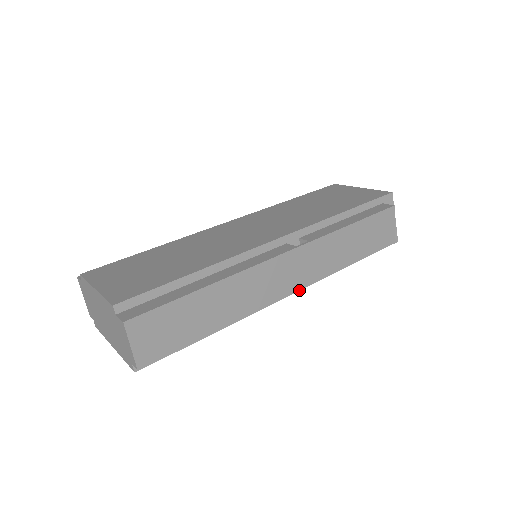
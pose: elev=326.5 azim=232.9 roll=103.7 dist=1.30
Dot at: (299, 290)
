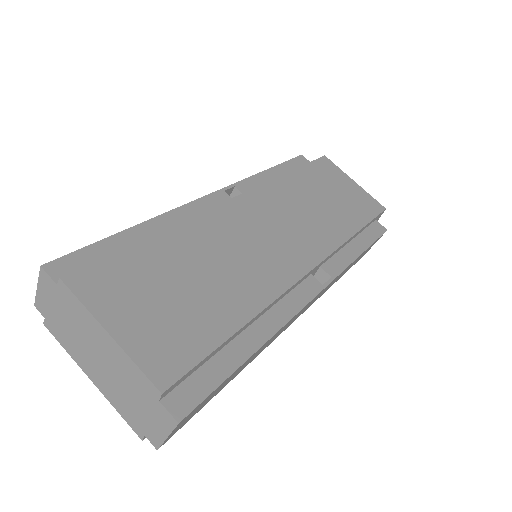
Dot at: occluded
